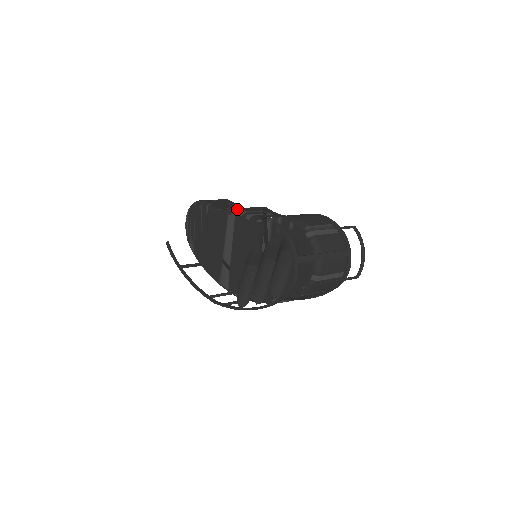
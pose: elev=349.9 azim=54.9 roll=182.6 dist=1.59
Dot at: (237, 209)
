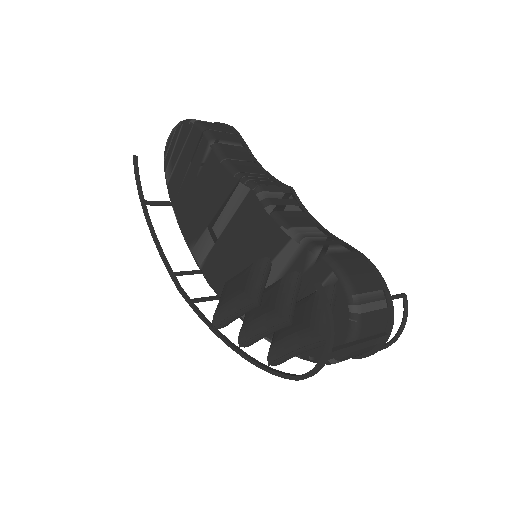
Dot at: (255, 183)
